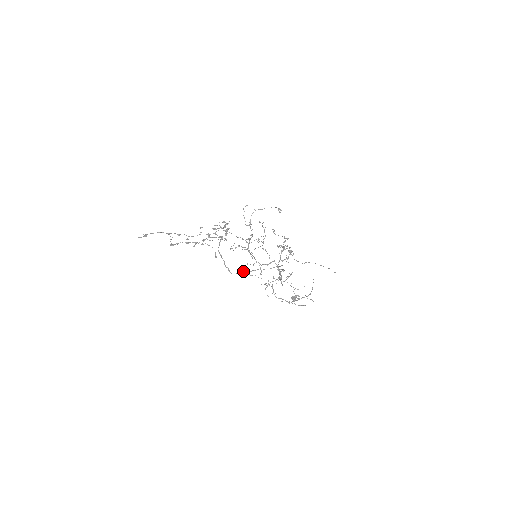
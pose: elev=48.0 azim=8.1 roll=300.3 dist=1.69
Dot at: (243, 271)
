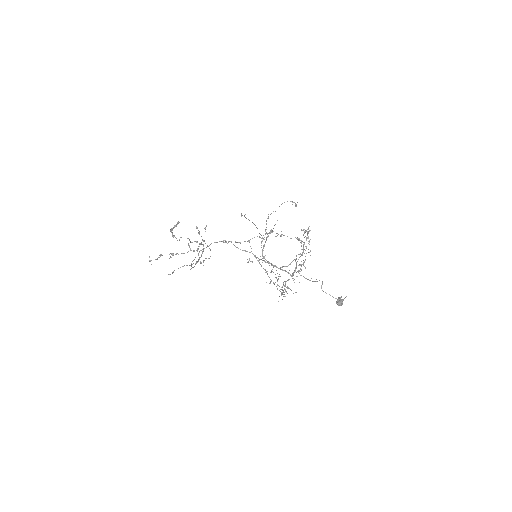
Dot at: occluded
